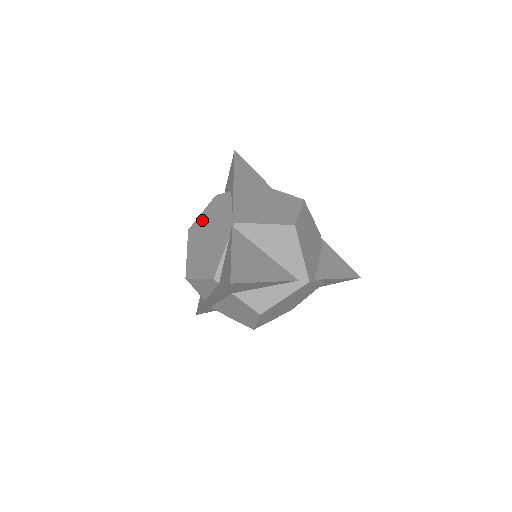
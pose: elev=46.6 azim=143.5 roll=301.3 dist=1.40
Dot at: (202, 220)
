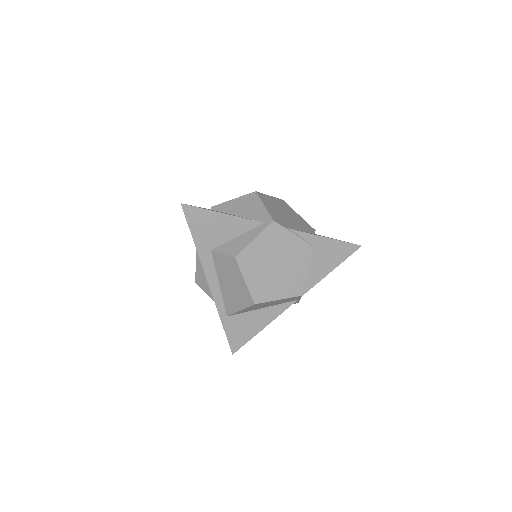
Dot at: occluded
